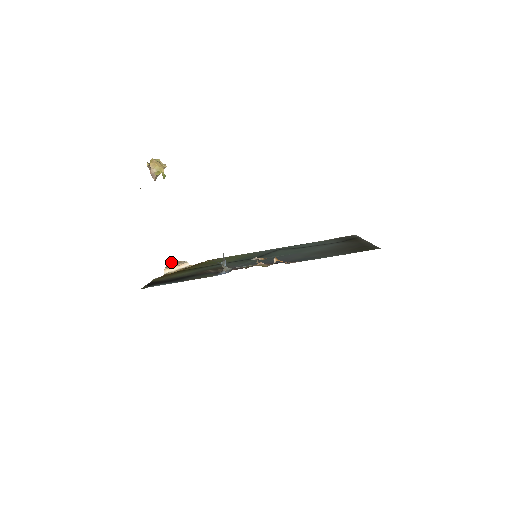
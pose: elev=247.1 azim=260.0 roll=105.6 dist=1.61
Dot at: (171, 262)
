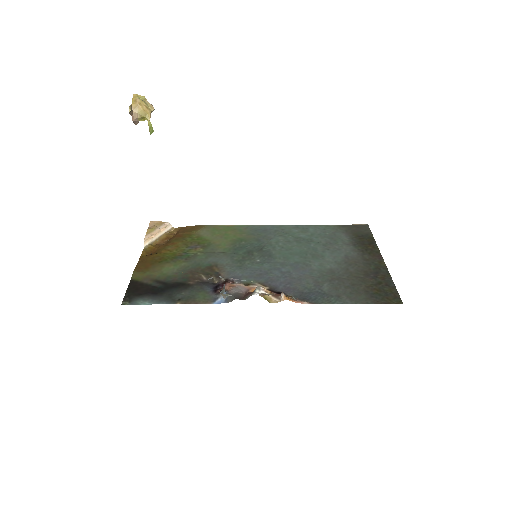
Dot at: (150, 222)
